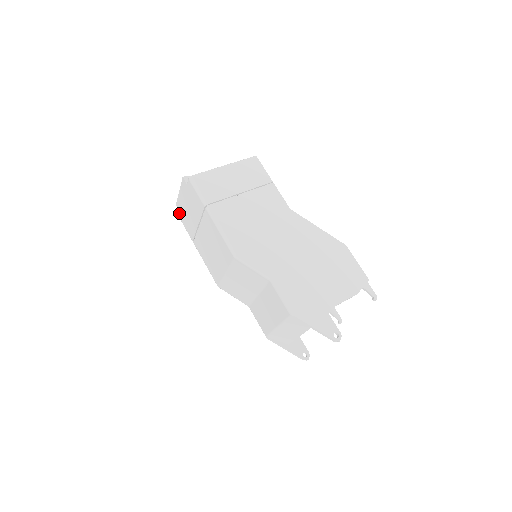
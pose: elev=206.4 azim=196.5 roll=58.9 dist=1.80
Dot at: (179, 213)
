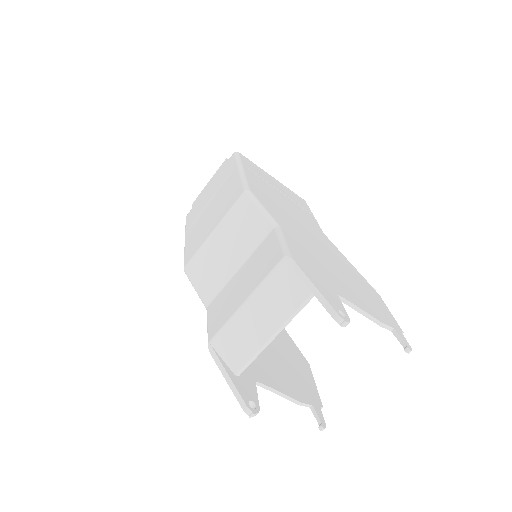
Dot at: (190, 210)
